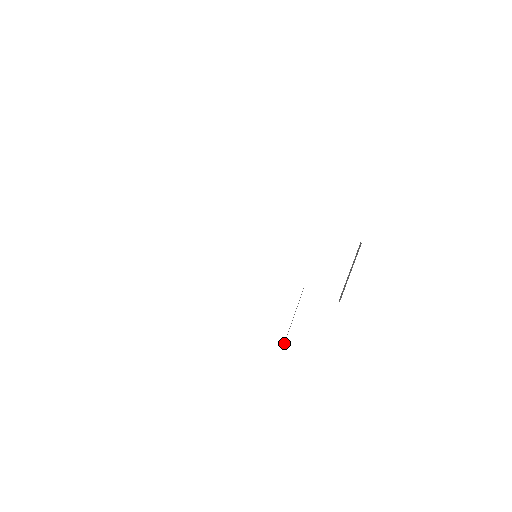
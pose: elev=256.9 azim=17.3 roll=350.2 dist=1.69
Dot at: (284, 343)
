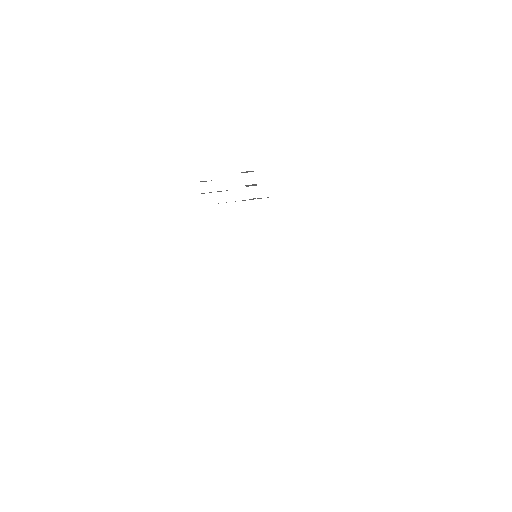
Dot at: occluded
